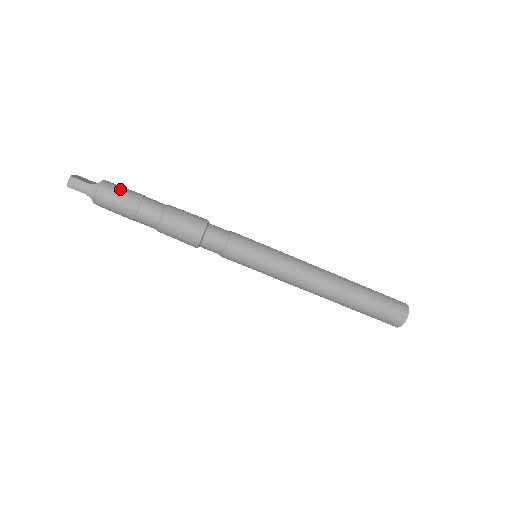
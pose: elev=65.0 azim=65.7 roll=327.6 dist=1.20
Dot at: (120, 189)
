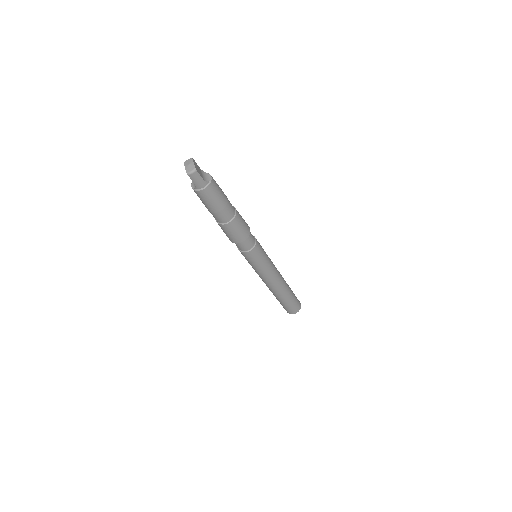
Dot at: (219, 191)
